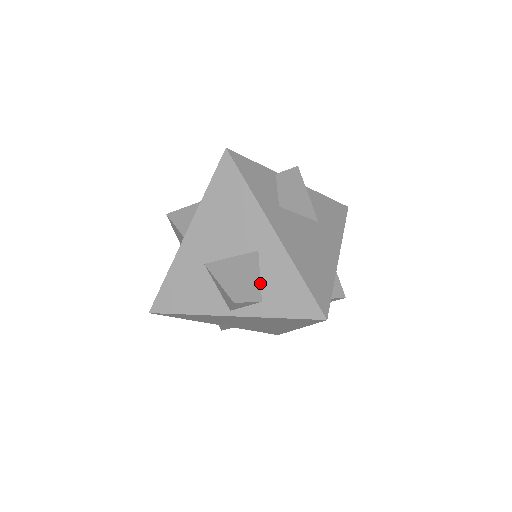
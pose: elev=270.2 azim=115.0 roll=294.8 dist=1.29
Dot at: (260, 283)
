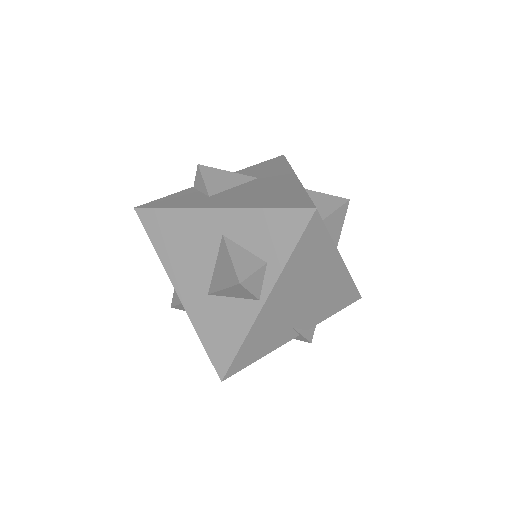
Dot at: (250, 253)
